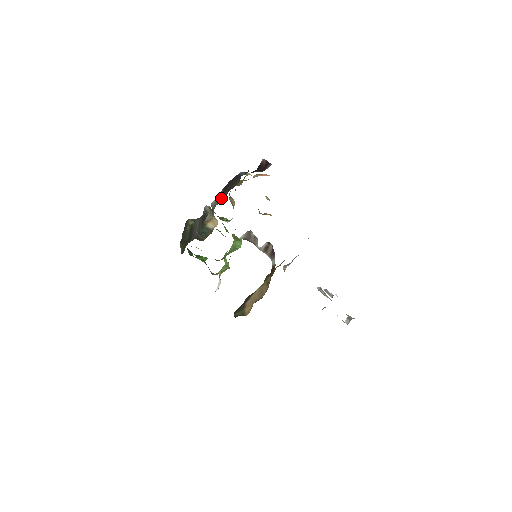
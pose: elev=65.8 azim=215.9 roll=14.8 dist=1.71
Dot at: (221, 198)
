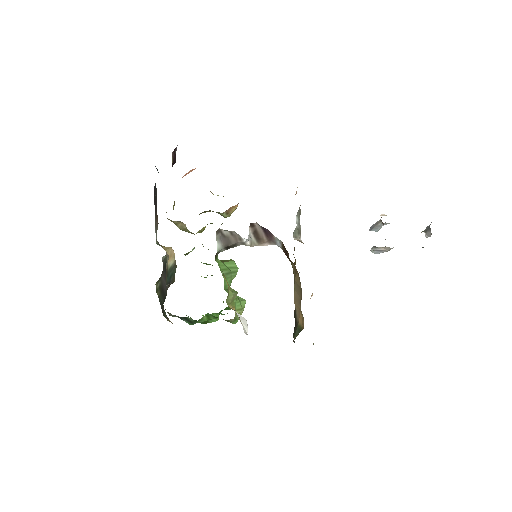
Dot at: (157, 224)
